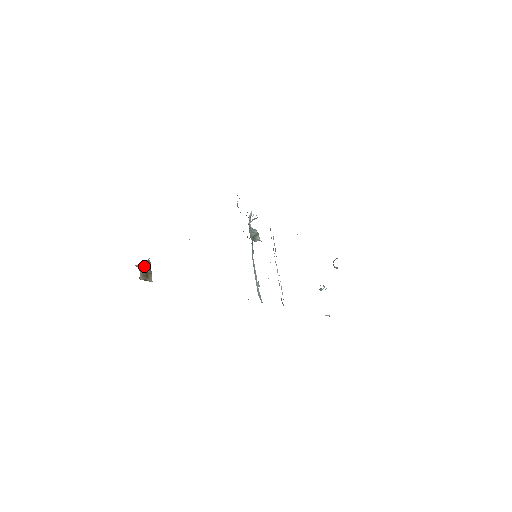
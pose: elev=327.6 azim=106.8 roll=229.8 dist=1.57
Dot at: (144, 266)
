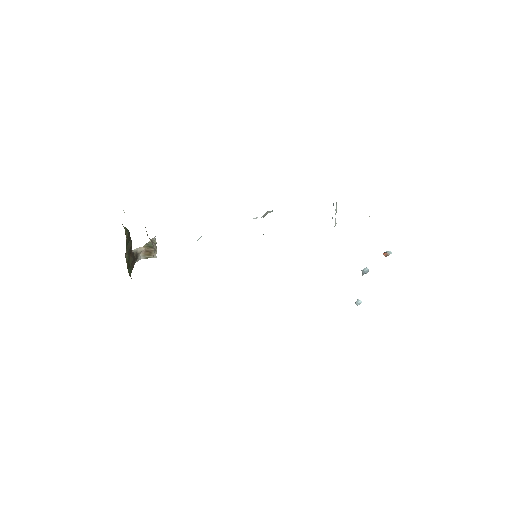
Dot at: (147, 246)
